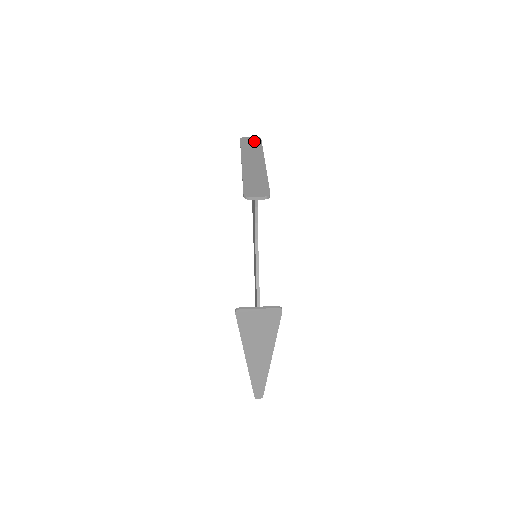
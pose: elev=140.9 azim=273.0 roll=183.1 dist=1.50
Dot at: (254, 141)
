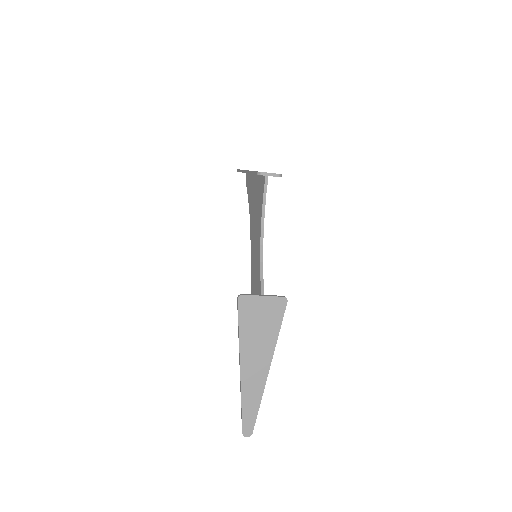
Dot at: occluded
